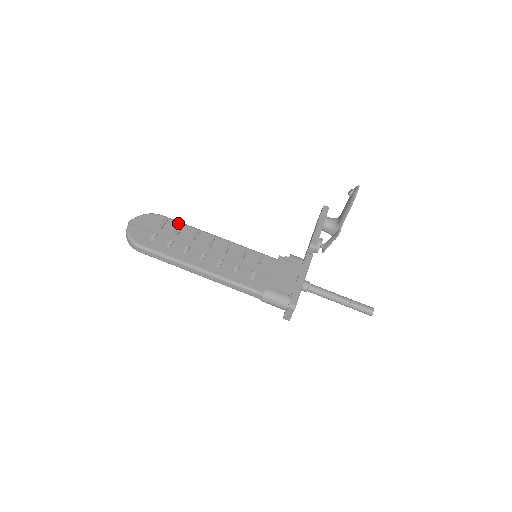
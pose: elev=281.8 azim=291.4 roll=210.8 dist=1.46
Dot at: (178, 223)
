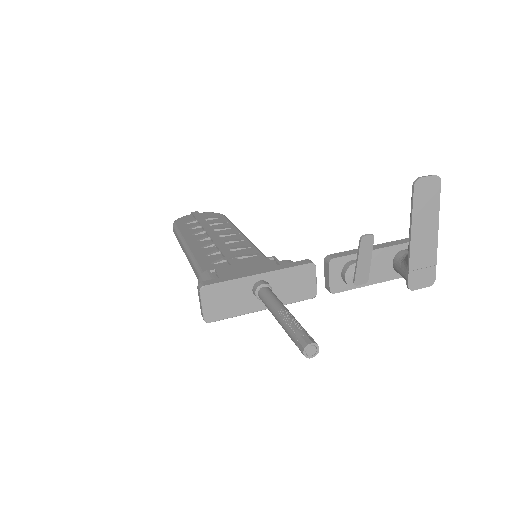
Dot at: (226, 220)
